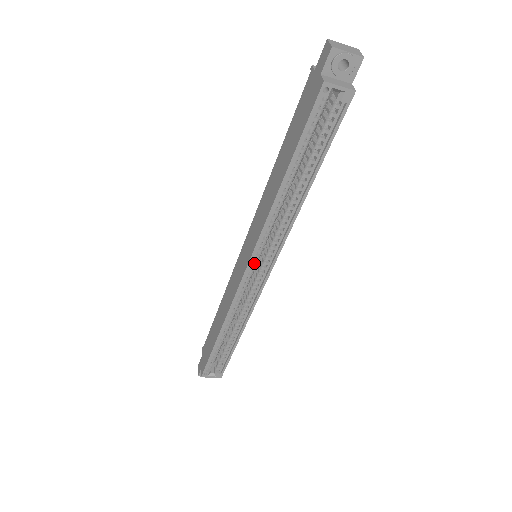
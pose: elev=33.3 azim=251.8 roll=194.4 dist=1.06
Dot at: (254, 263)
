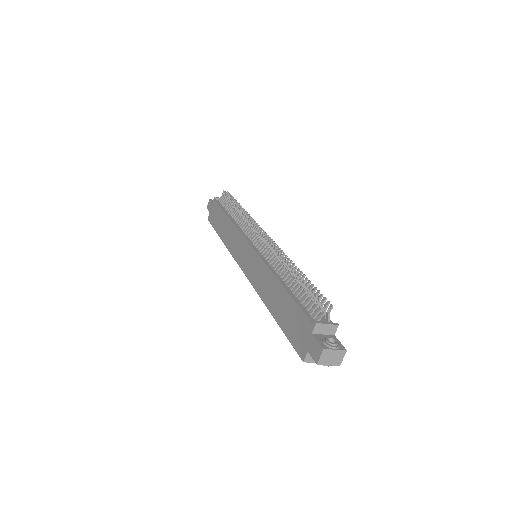
Dot at: occluded
